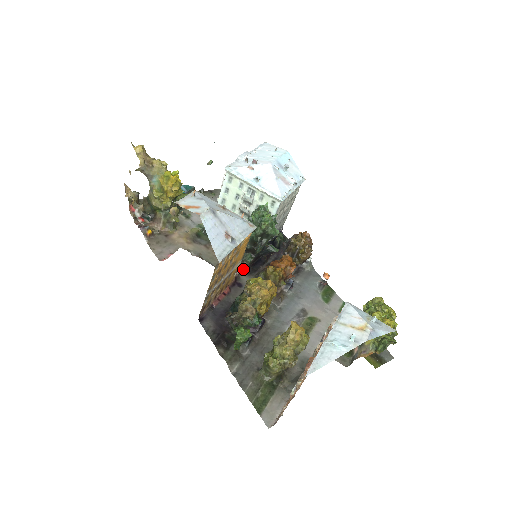
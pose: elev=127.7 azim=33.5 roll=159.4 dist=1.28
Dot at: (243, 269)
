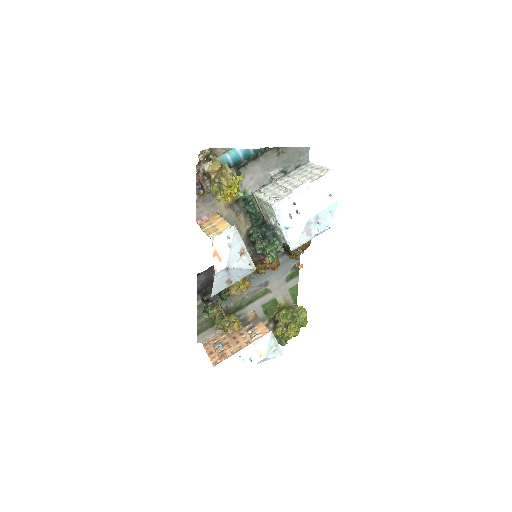
Dot at: occluded
